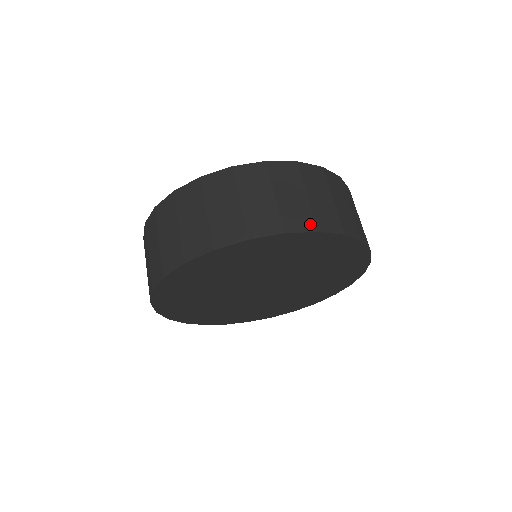
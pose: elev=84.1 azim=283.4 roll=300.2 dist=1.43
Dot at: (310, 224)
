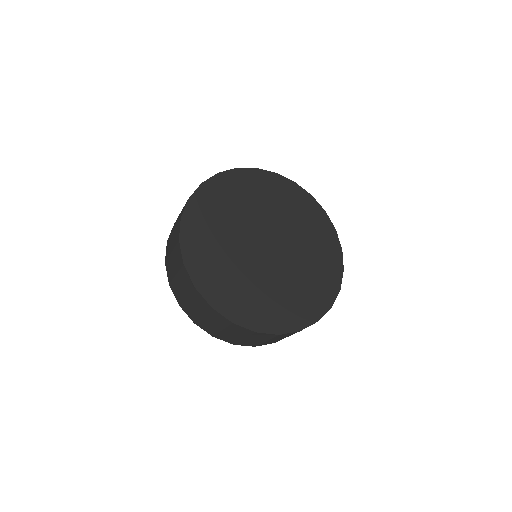
Dot at: occluded
